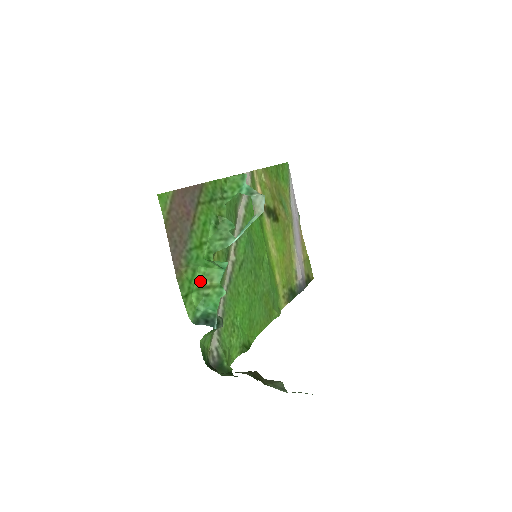
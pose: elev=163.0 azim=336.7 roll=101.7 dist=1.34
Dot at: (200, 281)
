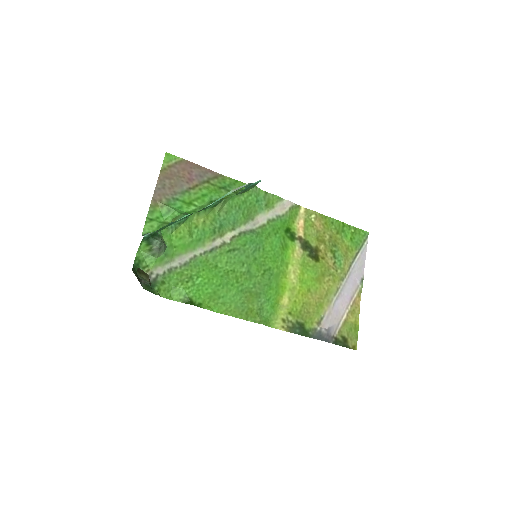
Dot at: (170, 220)
